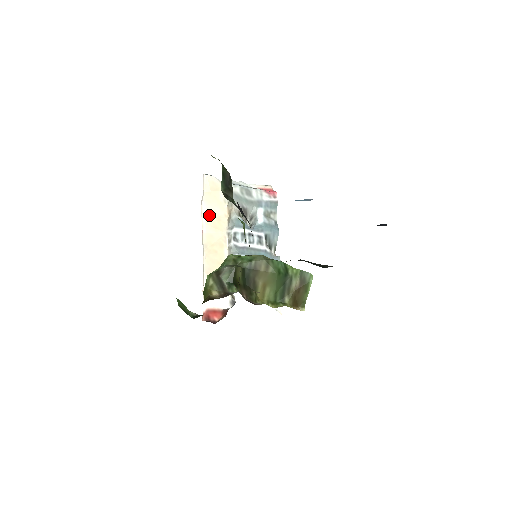
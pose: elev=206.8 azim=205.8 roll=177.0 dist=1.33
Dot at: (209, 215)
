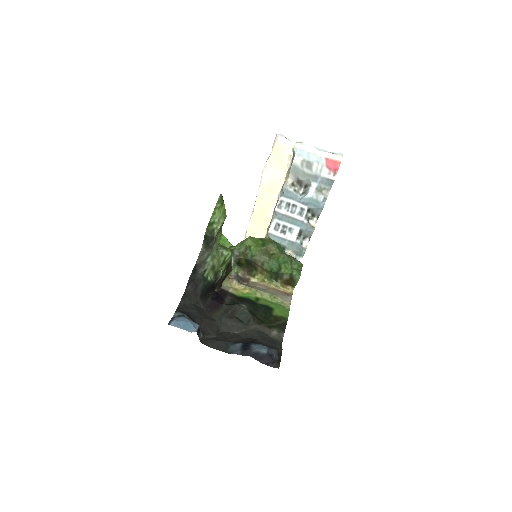
Dot at: (268, 177)
